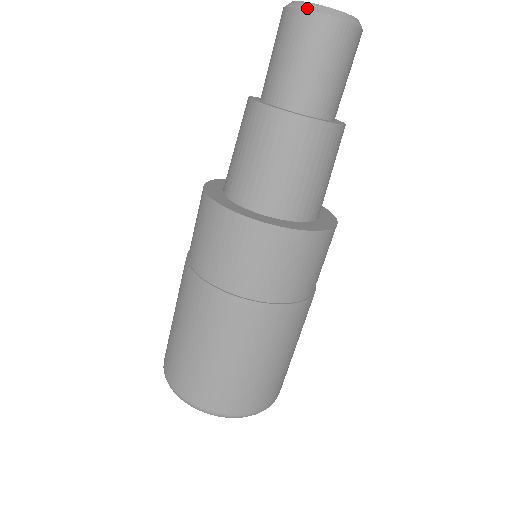
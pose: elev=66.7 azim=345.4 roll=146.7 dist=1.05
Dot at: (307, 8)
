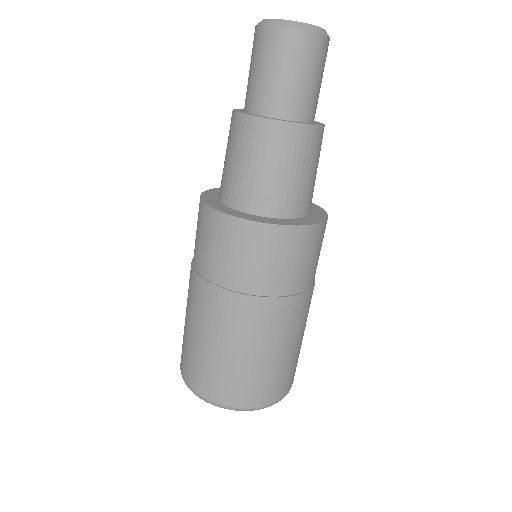
Dot at: (292, 26)
